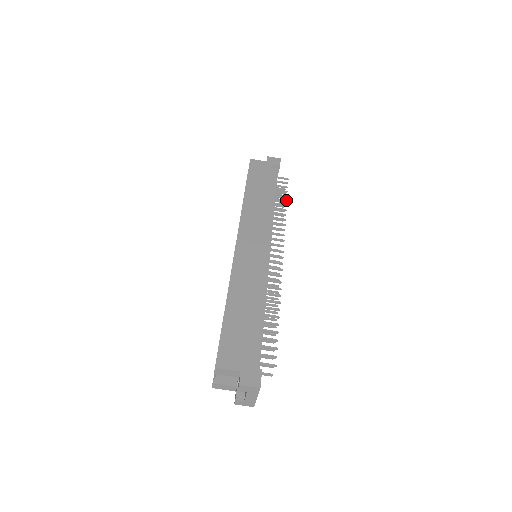
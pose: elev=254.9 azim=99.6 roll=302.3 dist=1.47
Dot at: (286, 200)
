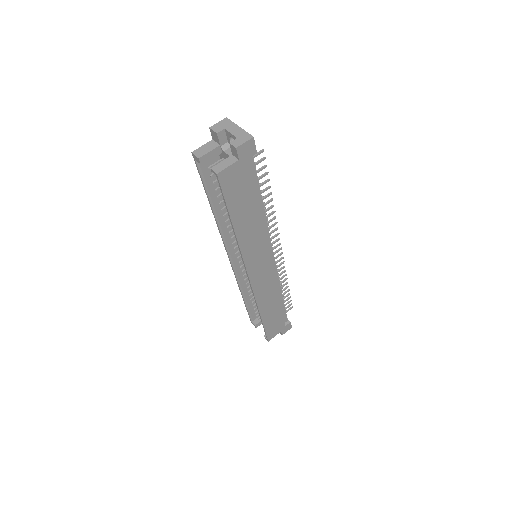
Dot at: occluded
